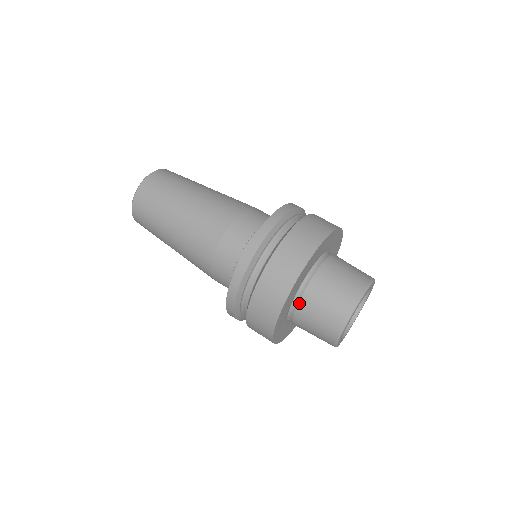
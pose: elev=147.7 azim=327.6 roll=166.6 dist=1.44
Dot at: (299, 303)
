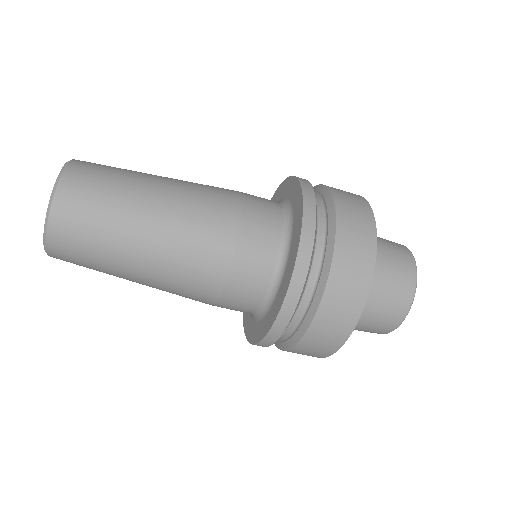
Dot at: occluded
